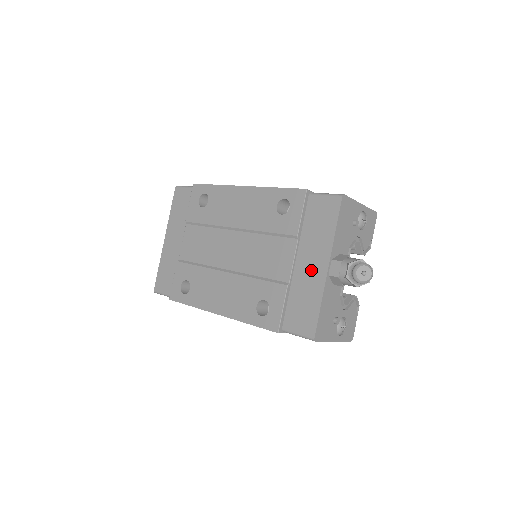
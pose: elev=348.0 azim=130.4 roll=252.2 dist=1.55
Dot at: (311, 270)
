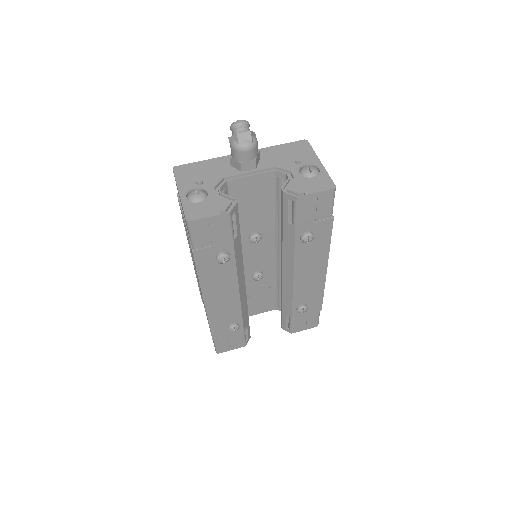
Dot at: occluded
